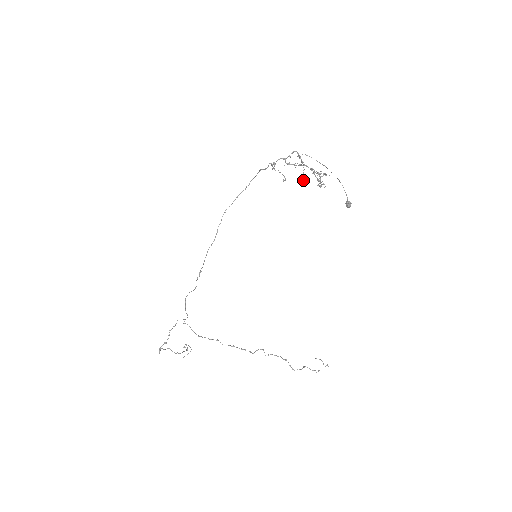
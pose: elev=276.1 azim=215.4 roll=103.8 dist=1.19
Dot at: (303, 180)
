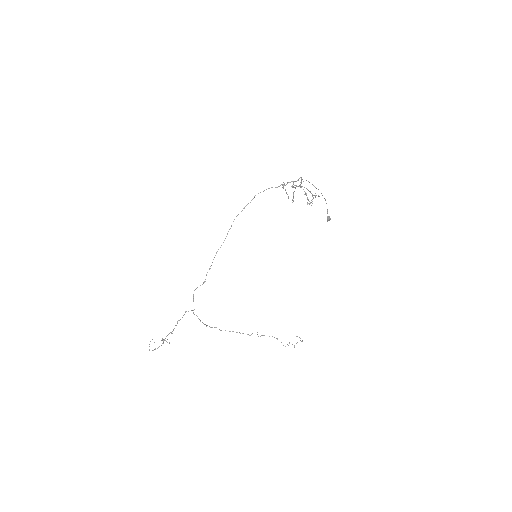
Dot at: (293, 198)
